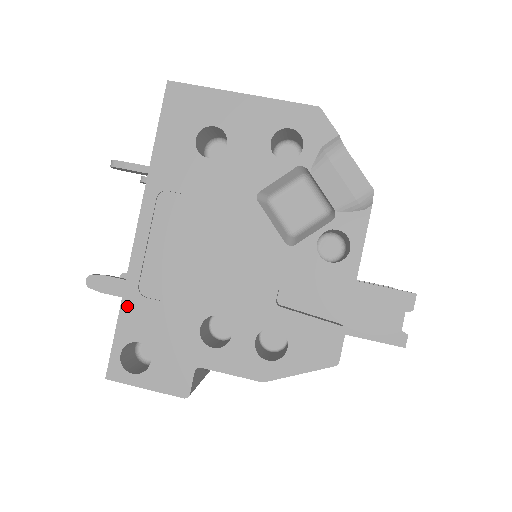
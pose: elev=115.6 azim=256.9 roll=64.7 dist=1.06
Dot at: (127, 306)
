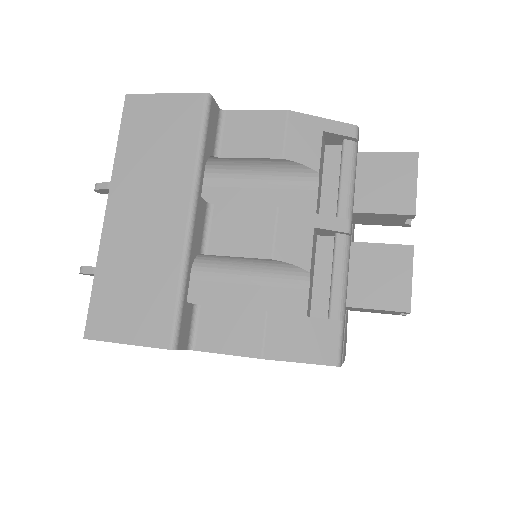
Dot at: occluded
